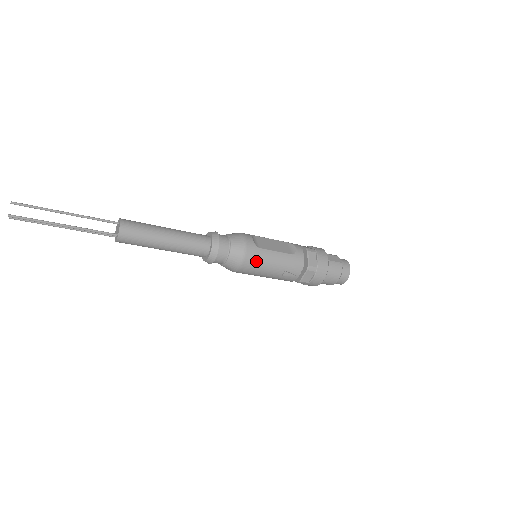
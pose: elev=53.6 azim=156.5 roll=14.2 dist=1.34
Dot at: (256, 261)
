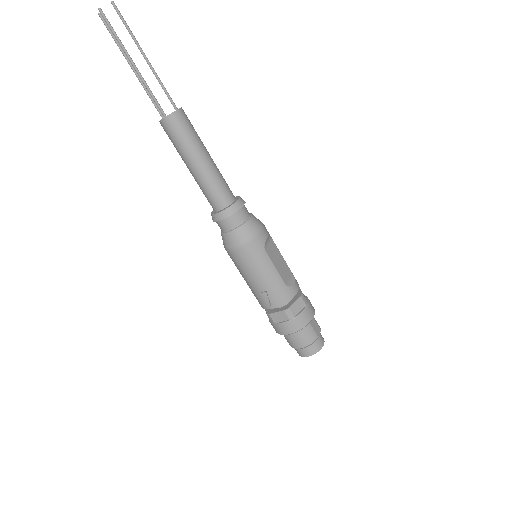
Dot at: (251, 257)
